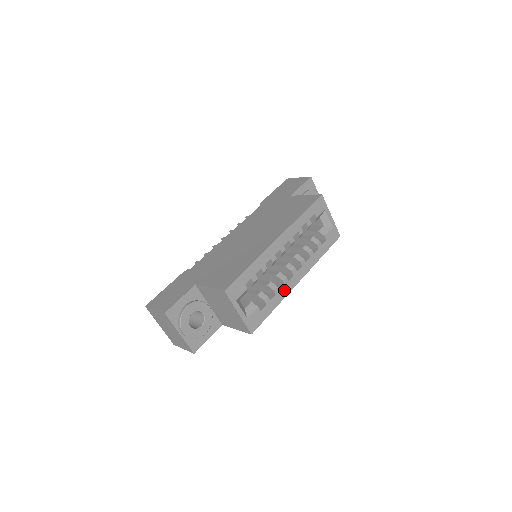
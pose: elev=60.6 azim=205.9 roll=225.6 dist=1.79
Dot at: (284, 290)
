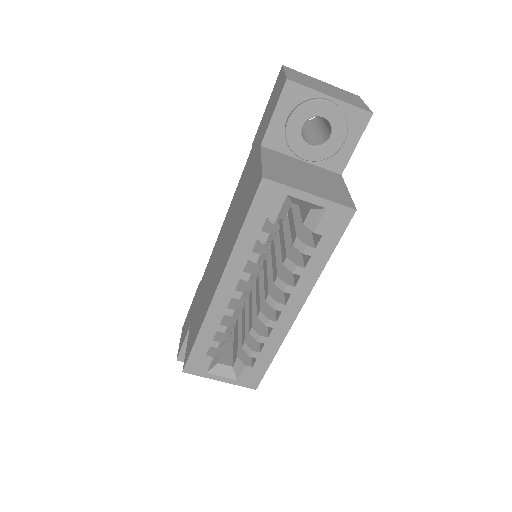
Dot at: (276, 333)
